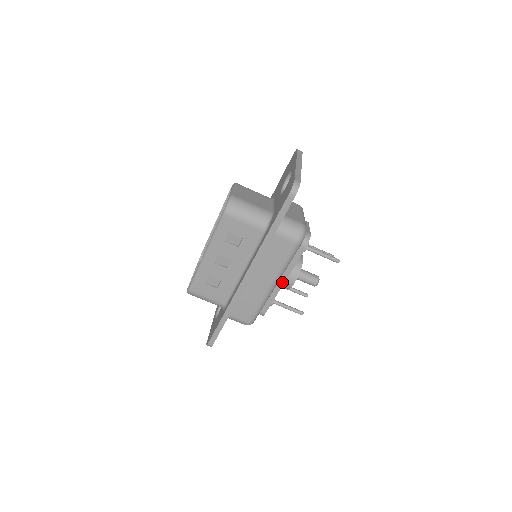
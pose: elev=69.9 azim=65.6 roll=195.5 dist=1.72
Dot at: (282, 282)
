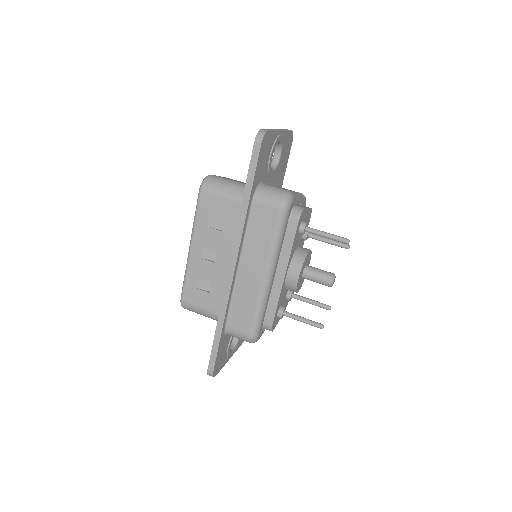
Dot at: (282, 276)
